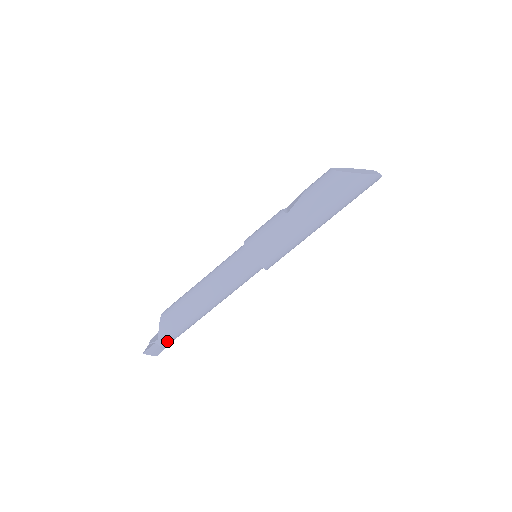
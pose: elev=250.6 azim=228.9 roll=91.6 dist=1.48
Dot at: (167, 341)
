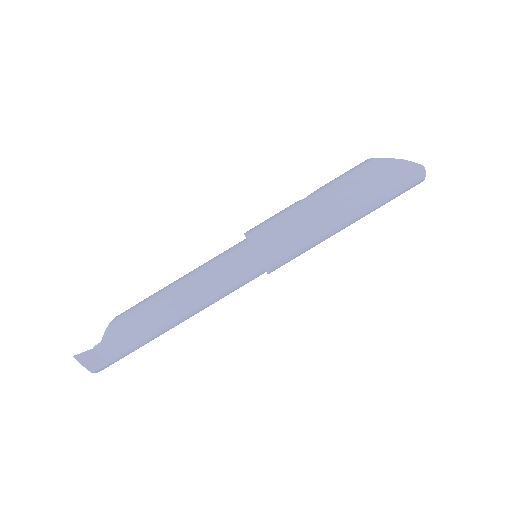
Dot at: (111, 349)
